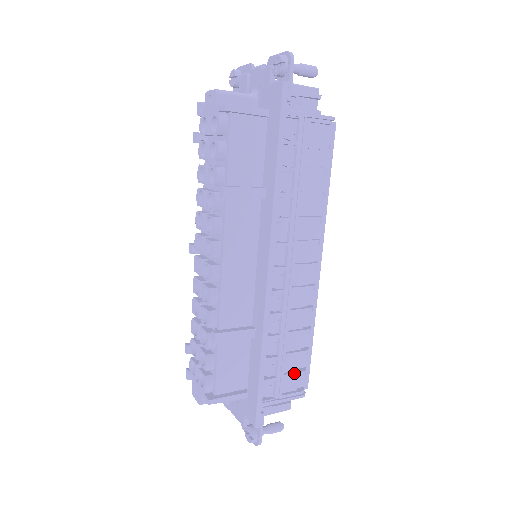
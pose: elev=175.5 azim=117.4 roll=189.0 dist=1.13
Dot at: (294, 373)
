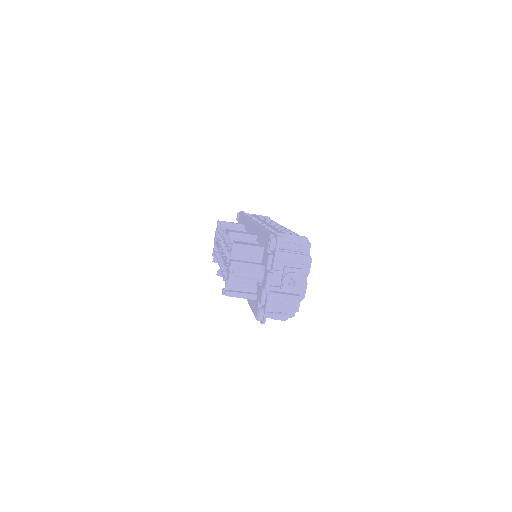
Dot at: occluded
